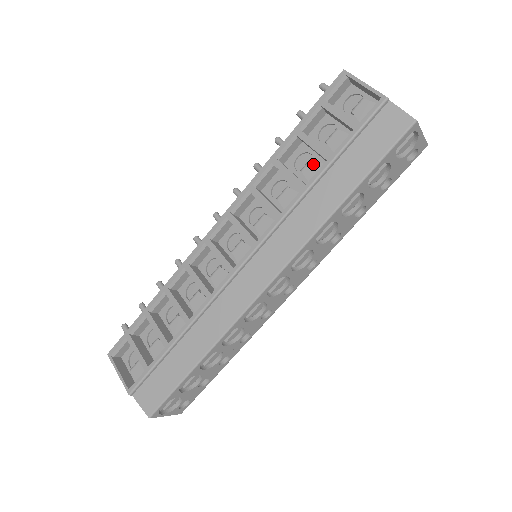
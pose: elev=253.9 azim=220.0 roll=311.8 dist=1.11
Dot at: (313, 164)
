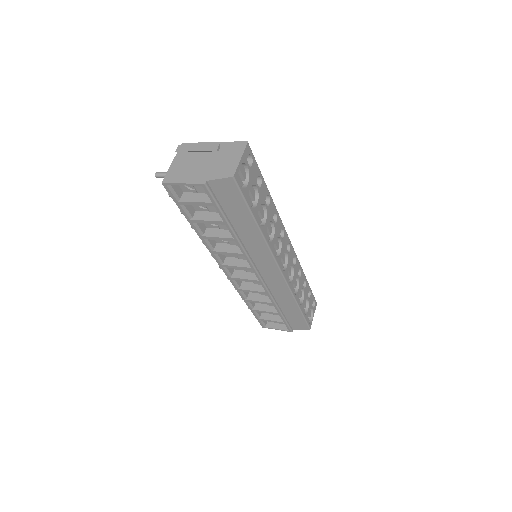
Dot at: occluded
